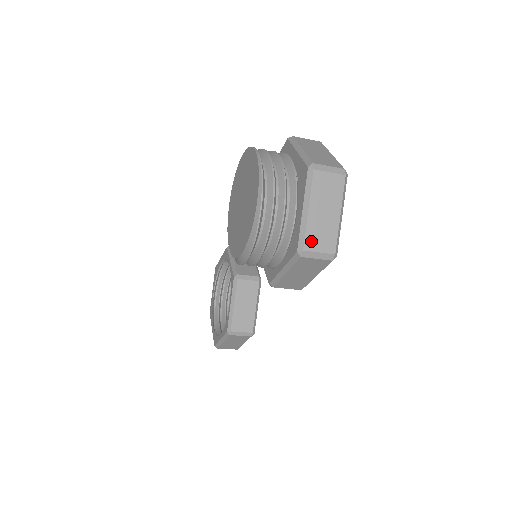
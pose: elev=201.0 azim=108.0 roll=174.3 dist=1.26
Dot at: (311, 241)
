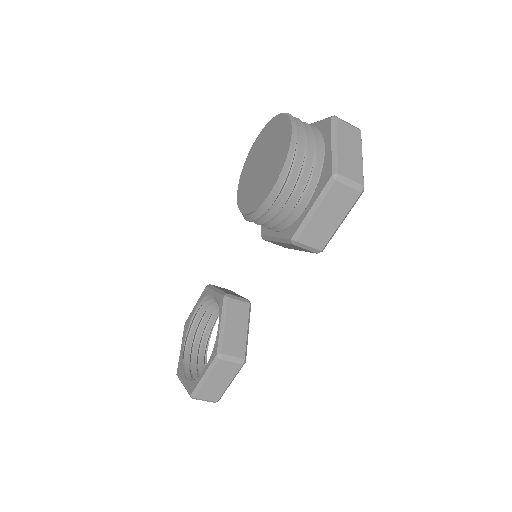
Dot at: (343, 168)
